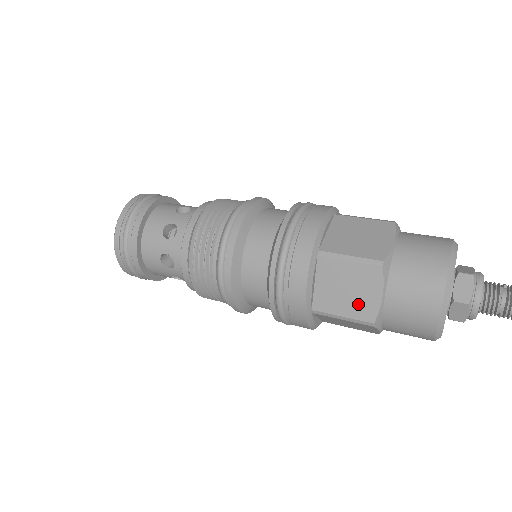
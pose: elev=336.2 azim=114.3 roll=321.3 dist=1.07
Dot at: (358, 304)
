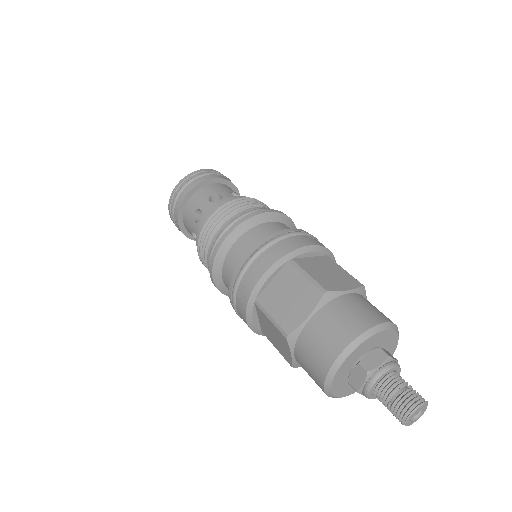
Dot at: (288, 313)
